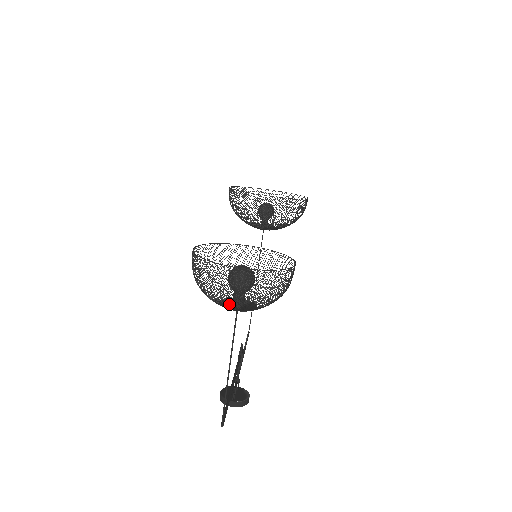
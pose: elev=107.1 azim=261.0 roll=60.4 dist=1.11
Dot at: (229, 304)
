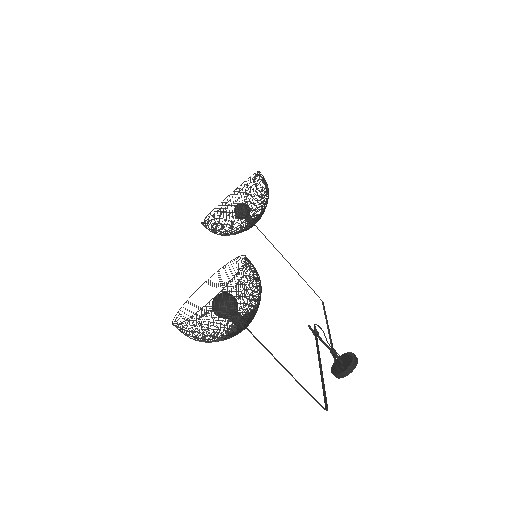
Dot at: occluded
